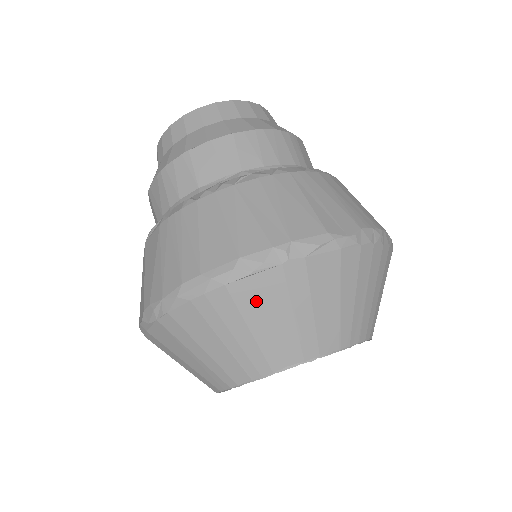
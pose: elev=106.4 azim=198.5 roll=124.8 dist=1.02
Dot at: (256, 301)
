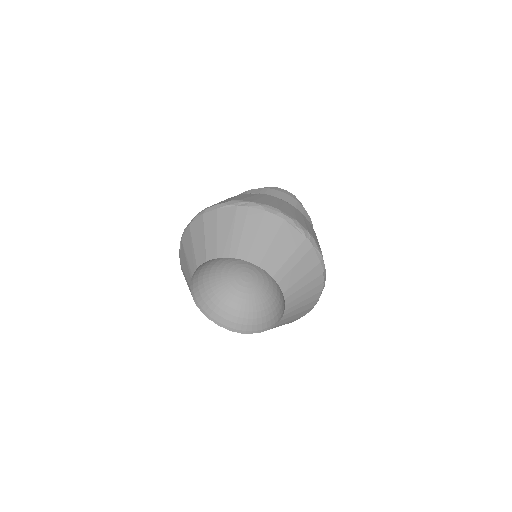
Dot at: (286, 237)
